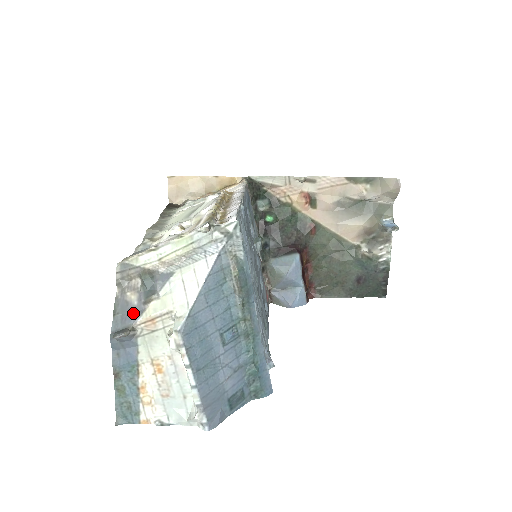
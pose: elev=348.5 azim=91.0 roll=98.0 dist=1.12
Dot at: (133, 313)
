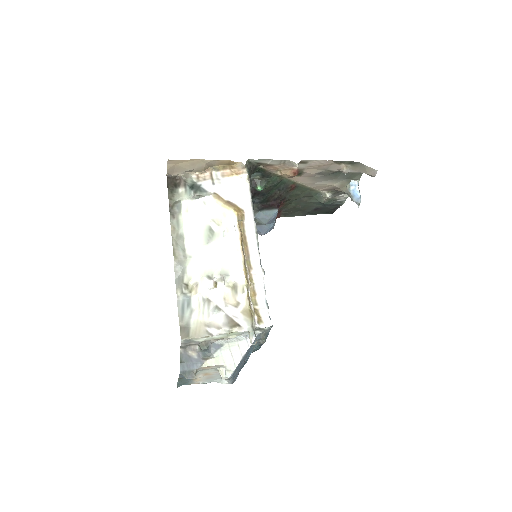
Dot at: (195, 363)
